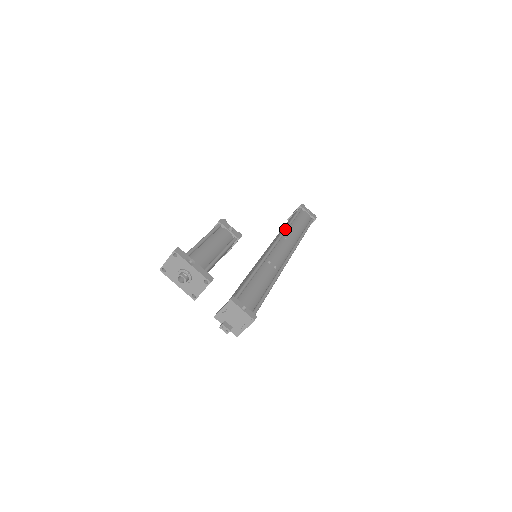
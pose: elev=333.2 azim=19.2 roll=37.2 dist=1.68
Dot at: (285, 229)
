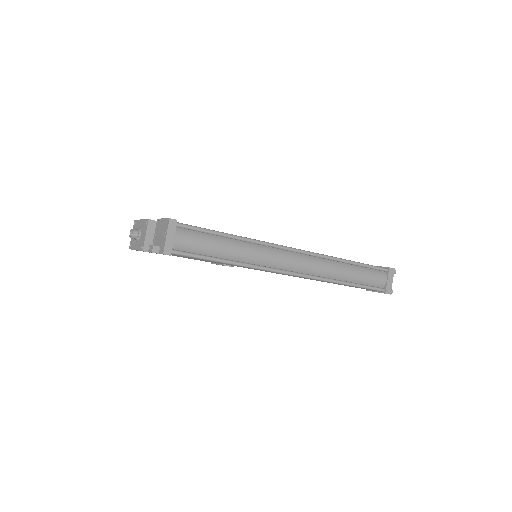
Dot at: occluded
